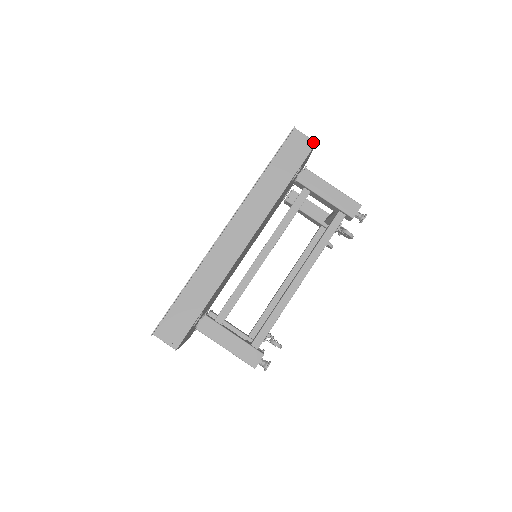
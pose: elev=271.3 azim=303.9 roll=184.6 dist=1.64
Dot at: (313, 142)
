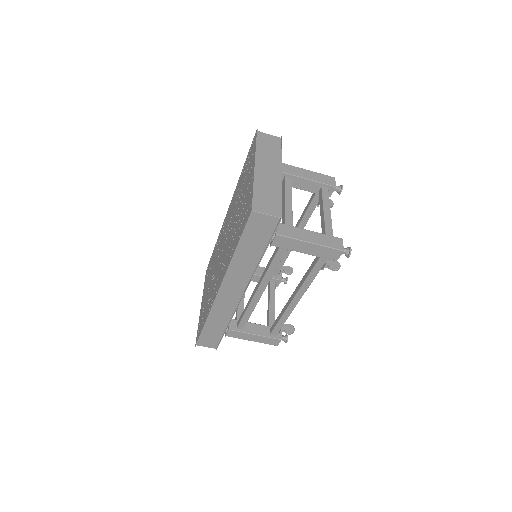
Dot at: (277, 219)
